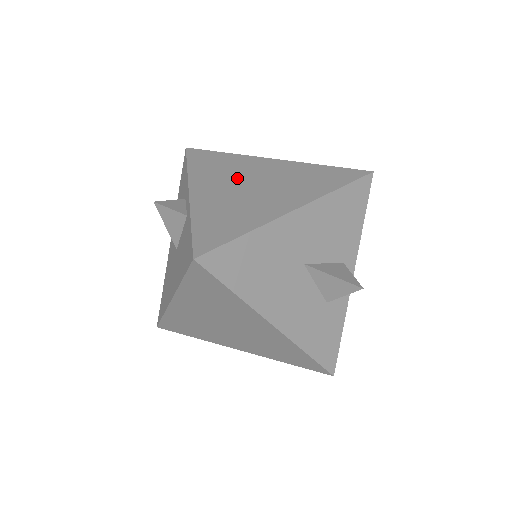
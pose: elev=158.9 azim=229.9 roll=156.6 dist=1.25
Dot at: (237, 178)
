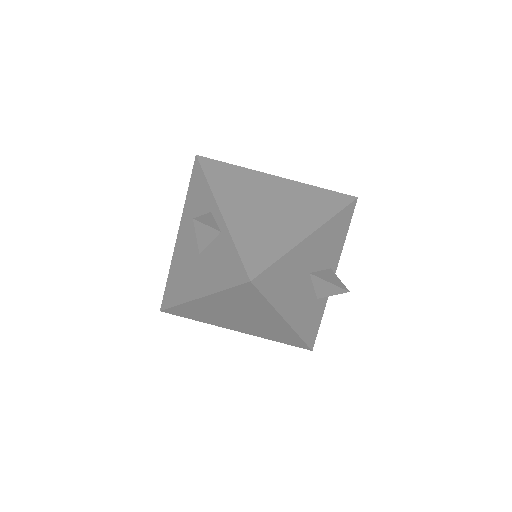
Dot at: (255, 196)
